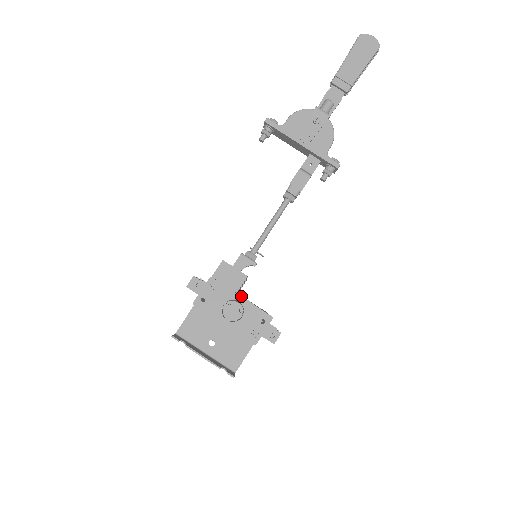
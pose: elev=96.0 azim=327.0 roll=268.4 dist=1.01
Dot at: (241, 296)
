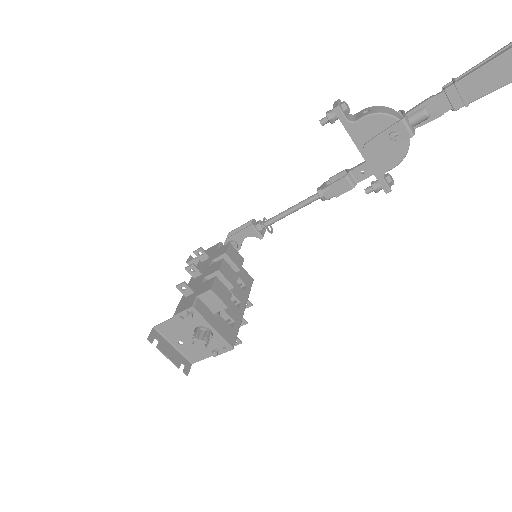
Dot at: (214, 326)
